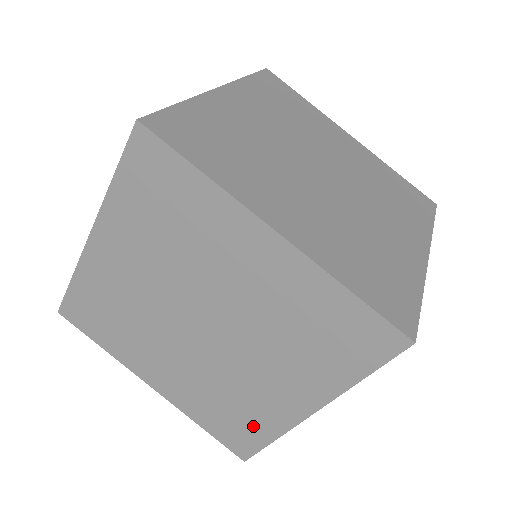
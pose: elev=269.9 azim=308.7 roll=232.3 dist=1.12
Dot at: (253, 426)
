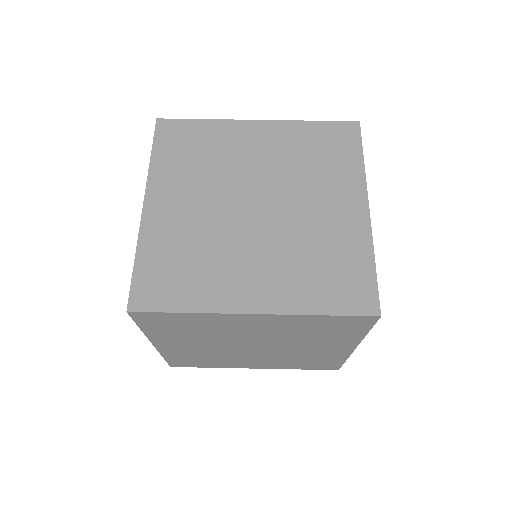
Dot at: (351, 263)
